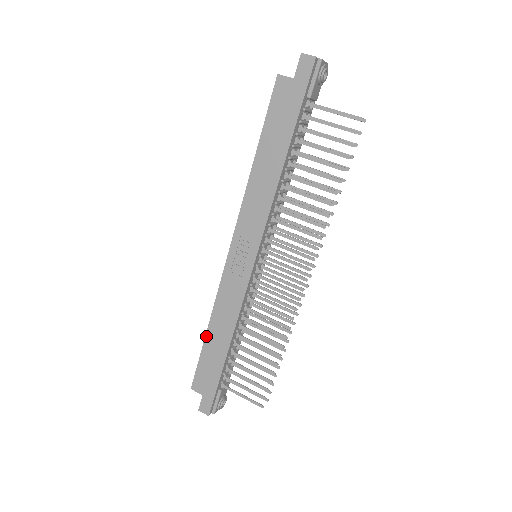
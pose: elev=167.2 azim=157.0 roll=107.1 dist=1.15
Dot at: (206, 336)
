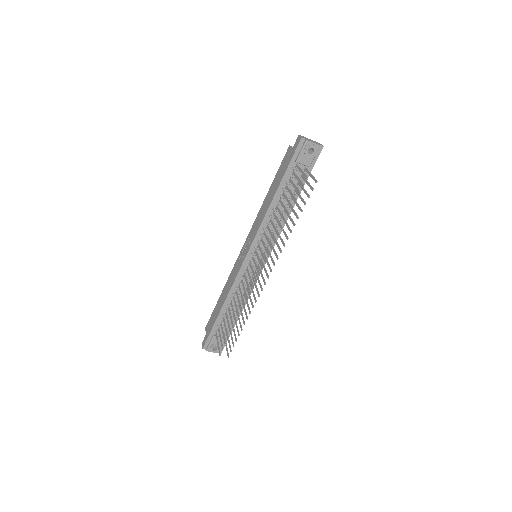
Dot at: (220, 296)
